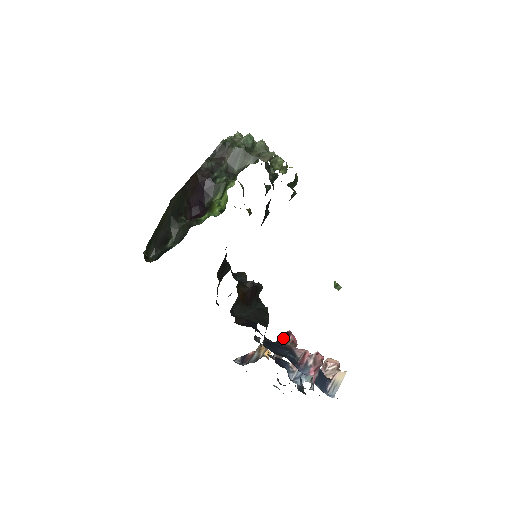
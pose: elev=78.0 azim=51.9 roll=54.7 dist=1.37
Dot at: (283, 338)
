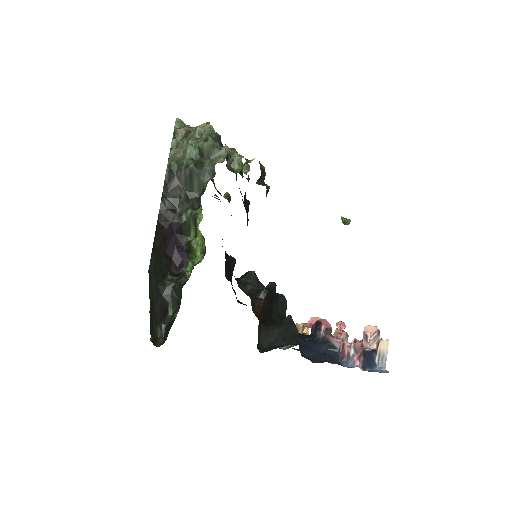
Dot at: (316, 330)
